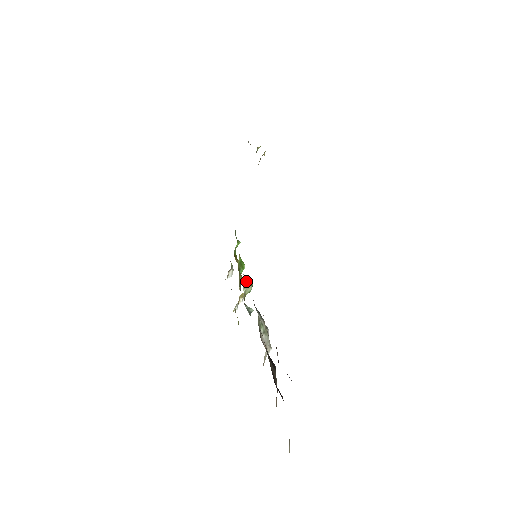
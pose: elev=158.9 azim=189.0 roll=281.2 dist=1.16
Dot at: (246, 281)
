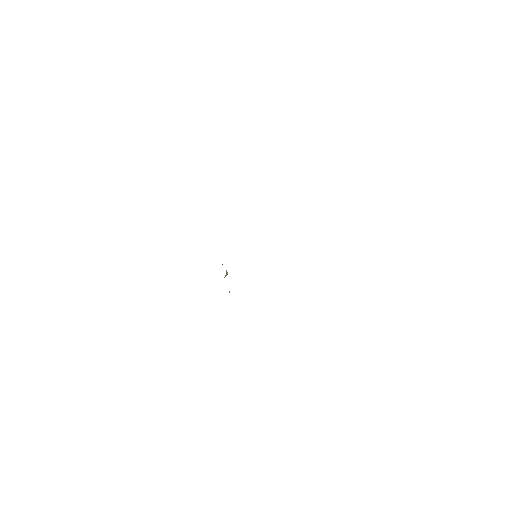
Dot at: occluded
